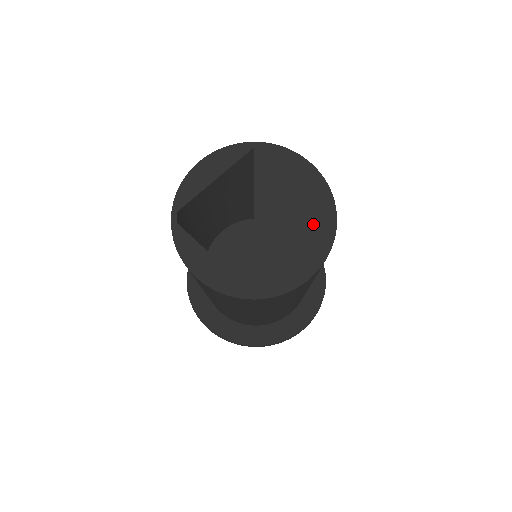
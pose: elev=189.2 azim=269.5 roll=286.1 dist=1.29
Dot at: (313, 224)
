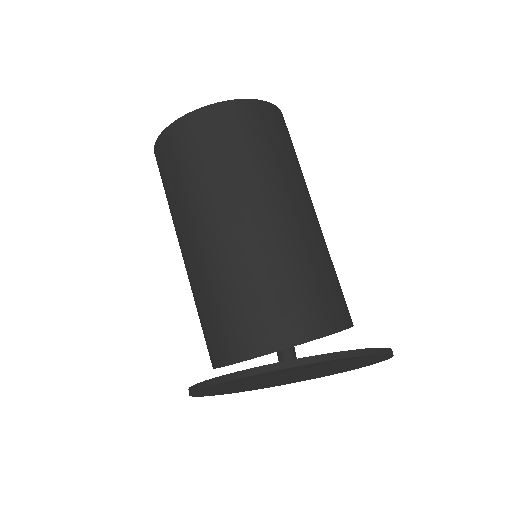
Dot at: occluded
